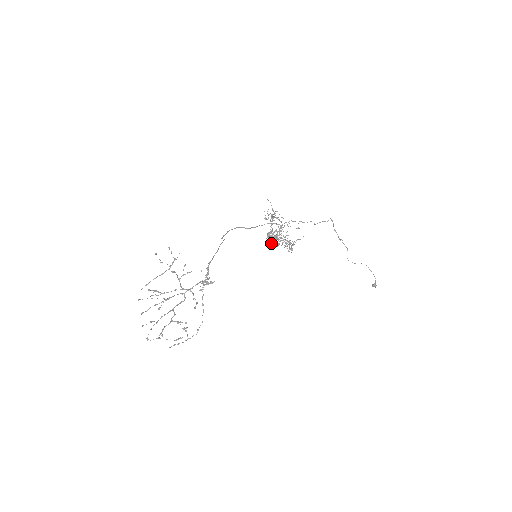
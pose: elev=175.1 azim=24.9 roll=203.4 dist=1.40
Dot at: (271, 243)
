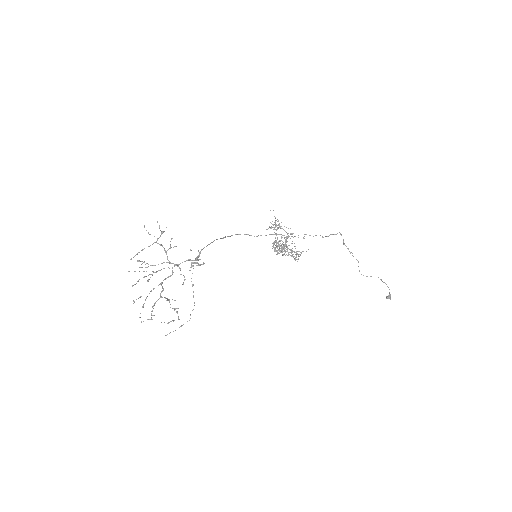
Dot at: (277, 252)
